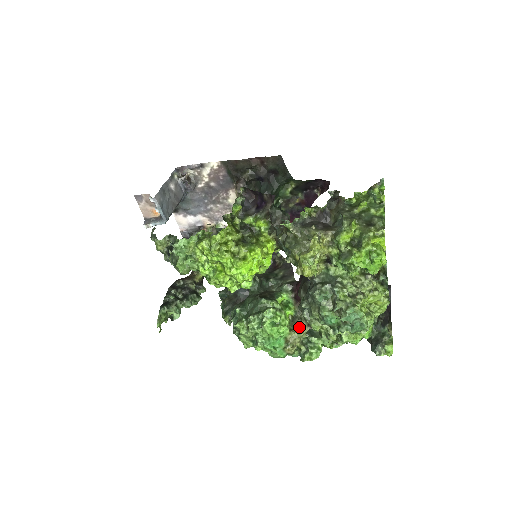
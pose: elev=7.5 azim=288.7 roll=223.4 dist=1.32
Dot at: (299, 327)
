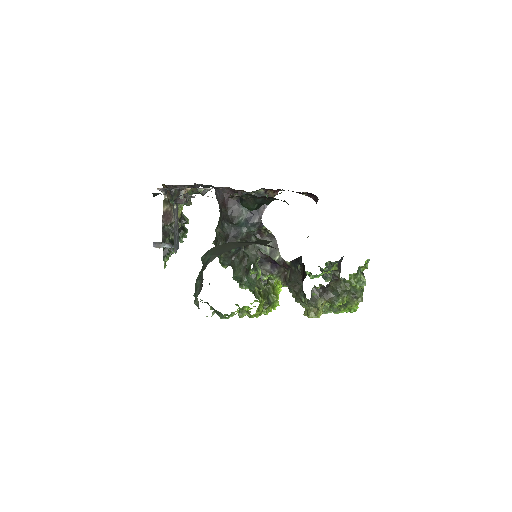
Dot at: occluded
